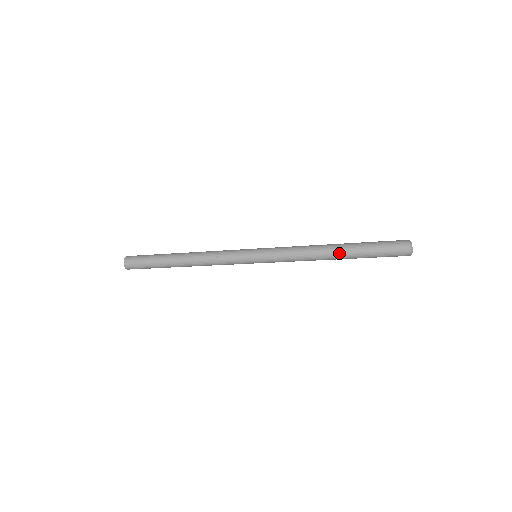
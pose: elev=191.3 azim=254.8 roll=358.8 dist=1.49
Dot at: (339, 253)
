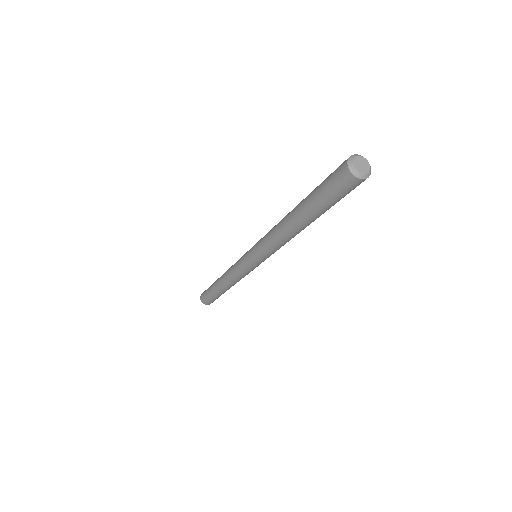
Dot at: (293, 211)
